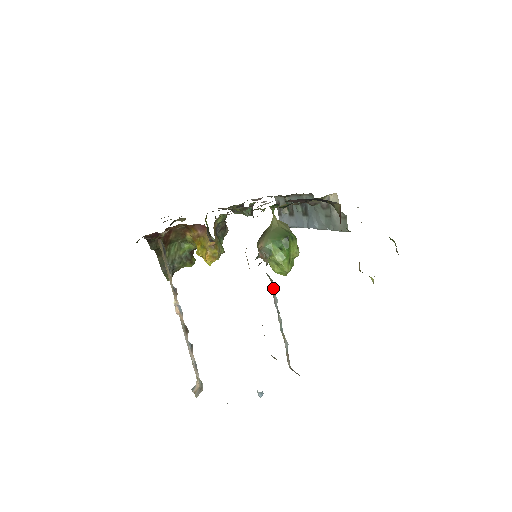
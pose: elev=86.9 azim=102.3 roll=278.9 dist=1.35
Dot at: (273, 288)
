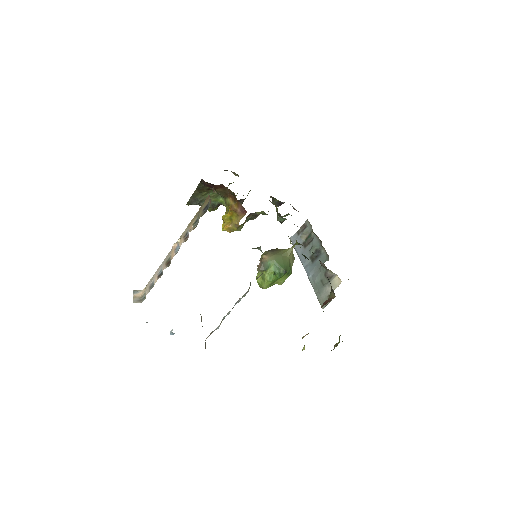
Dot at: (245, 294)
